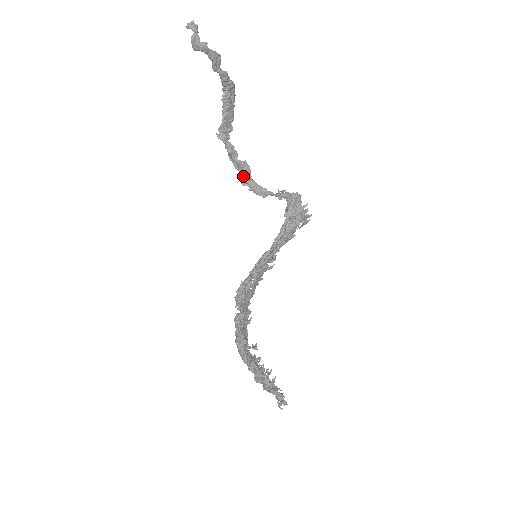
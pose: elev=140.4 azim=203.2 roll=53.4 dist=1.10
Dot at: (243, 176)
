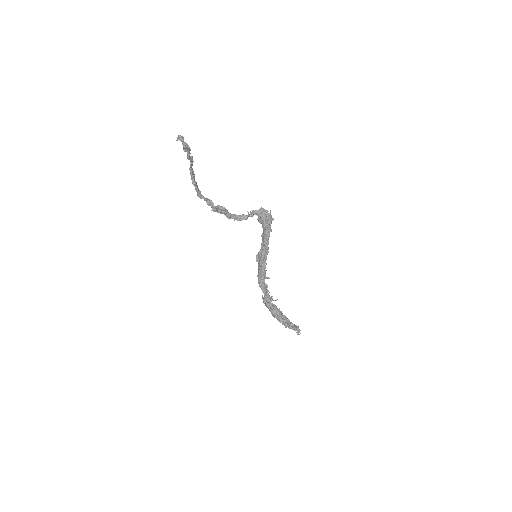
Dot at: (227, 214)
